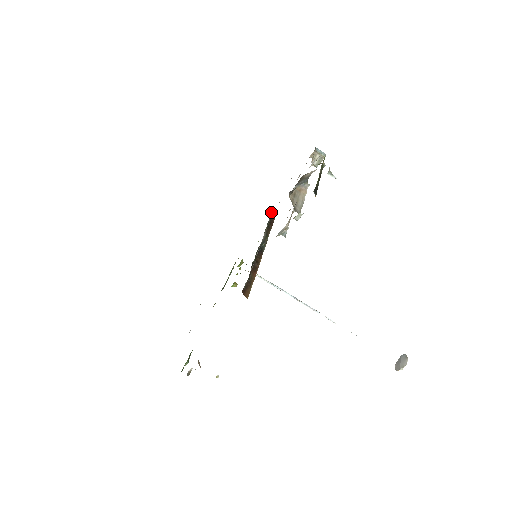
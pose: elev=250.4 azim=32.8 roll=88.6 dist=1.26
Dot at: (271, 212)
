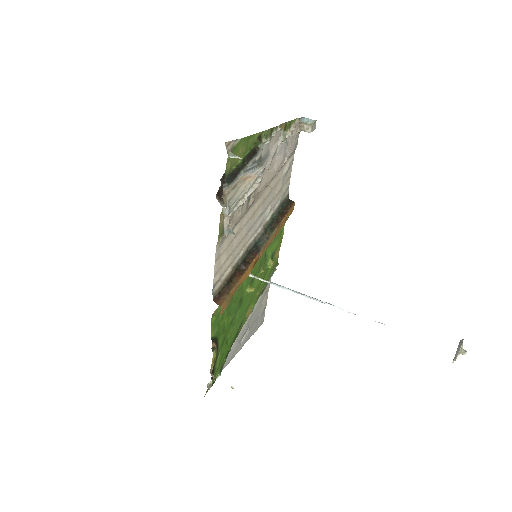
Dot at: (284, 202)
